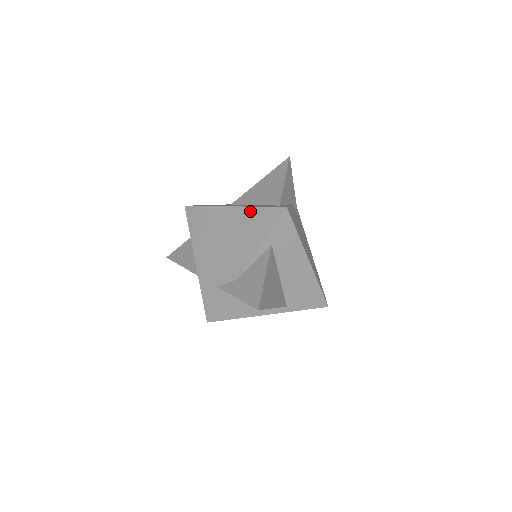
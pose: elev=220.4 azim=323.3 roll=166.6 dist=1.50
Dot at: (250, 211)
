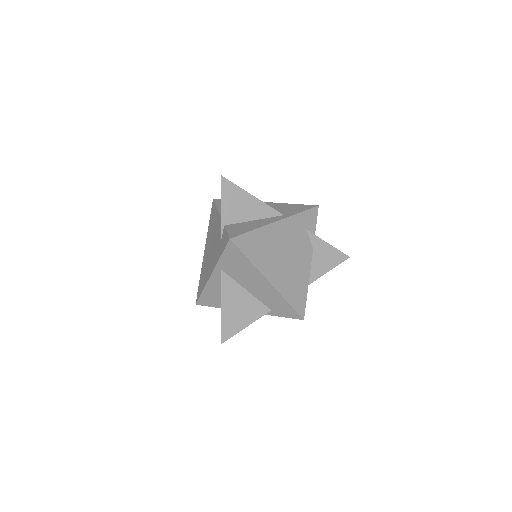
Dot at: (208, 230)
